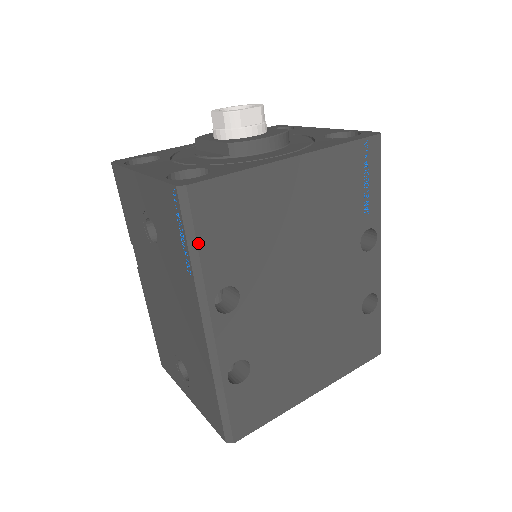
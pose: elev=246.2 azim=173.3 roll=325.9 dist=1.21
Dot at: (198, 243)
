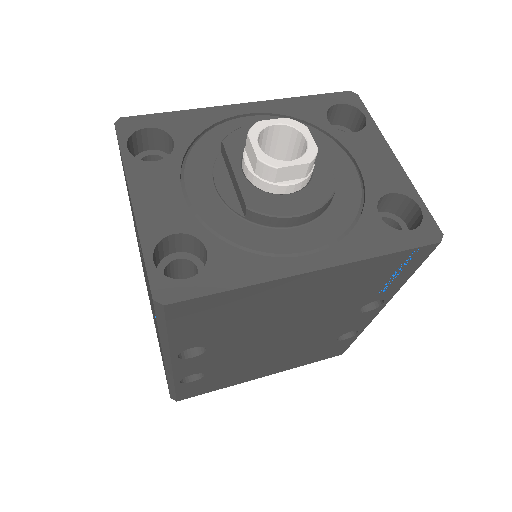
Dot at: (169, 332)
